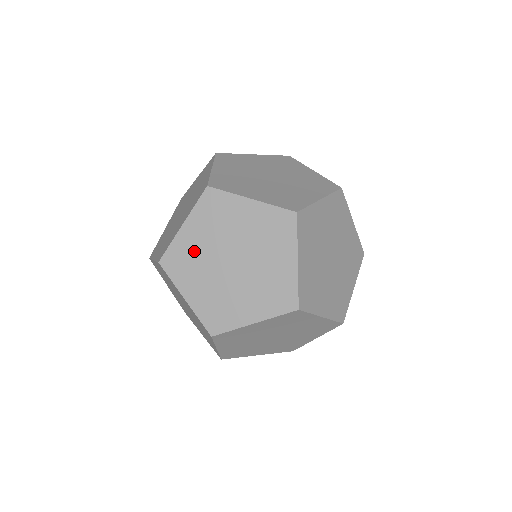
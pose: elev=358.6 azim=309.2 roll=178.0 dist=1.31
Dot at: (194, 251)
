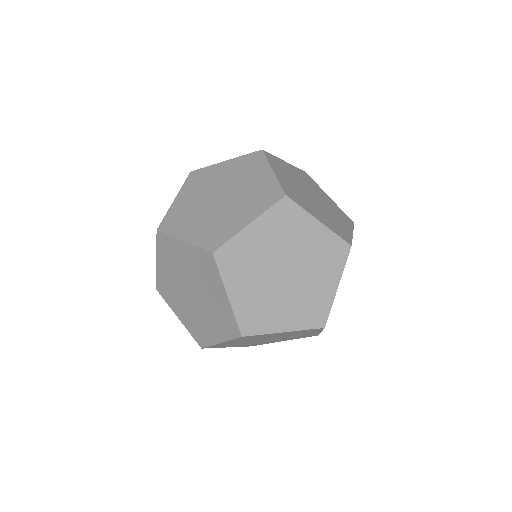
Dot at: (212, 178)
